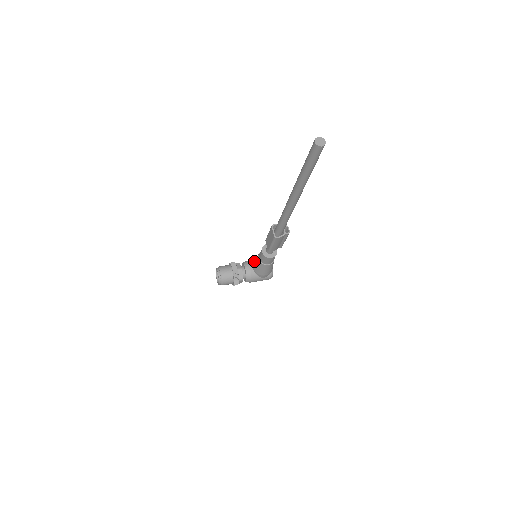
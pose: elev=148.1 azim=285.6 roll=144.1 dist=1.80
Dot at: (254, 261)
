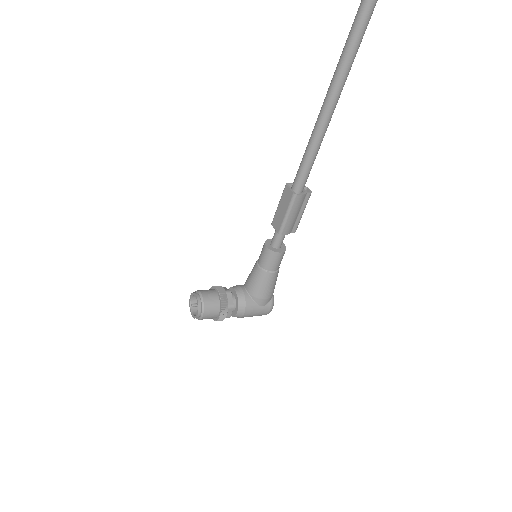
Dot at: (248, 277)
